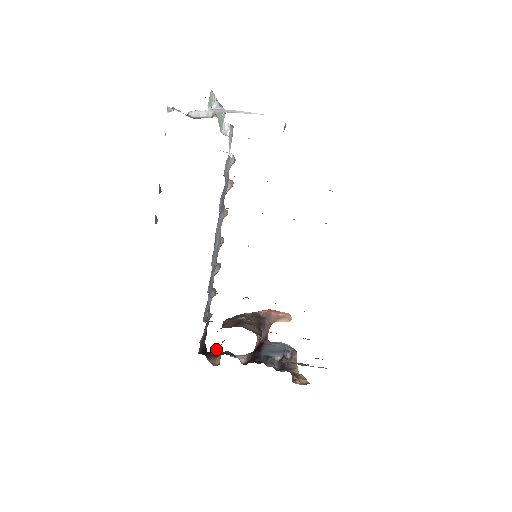
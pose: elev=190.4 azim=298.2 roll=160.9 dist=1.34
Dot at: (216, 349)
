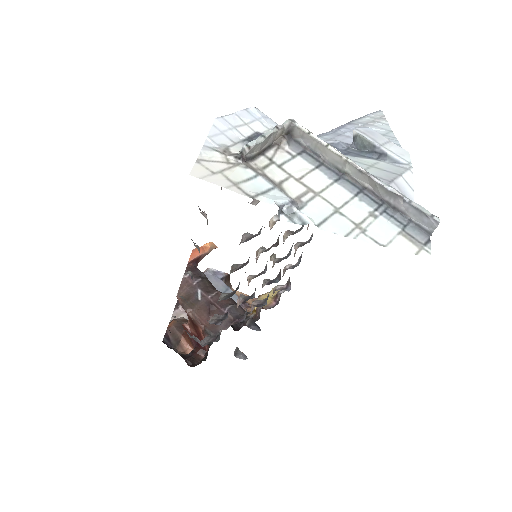
Dot at: (201, 348)
